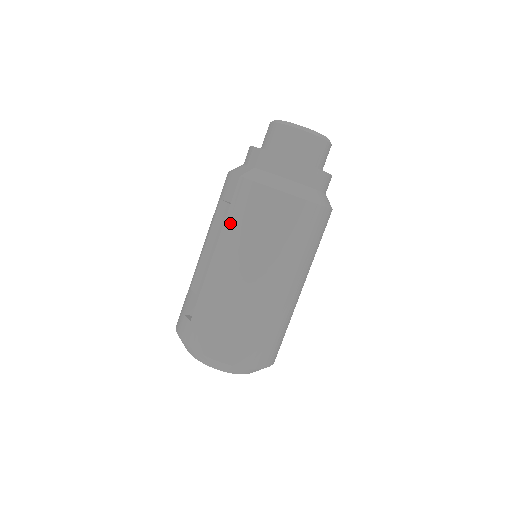
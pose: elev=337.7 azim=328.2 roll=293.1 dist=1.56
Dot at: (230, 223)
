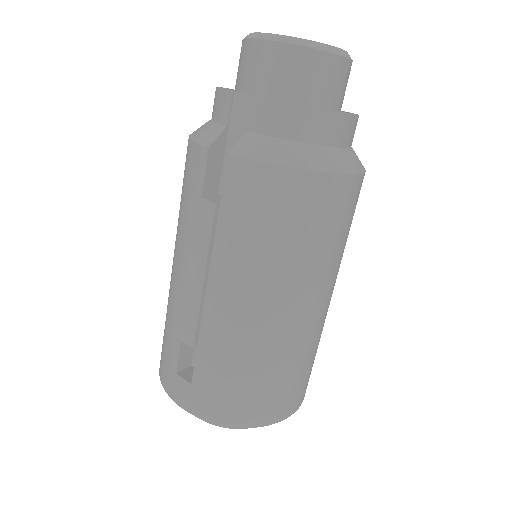
Dot at: (227, 236)
